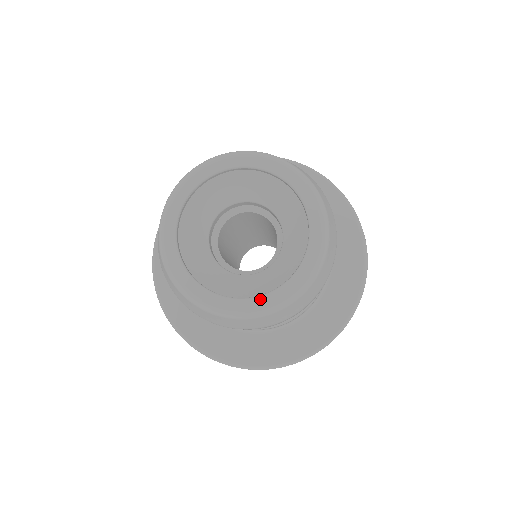
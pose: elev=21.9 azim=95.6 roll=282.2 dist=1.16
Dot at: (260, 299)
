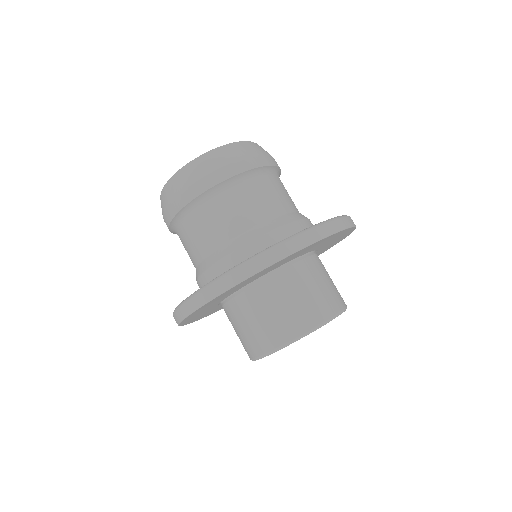
Dot at: occluded
